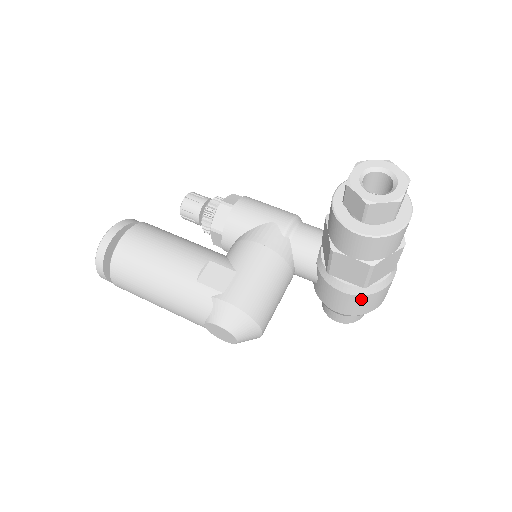
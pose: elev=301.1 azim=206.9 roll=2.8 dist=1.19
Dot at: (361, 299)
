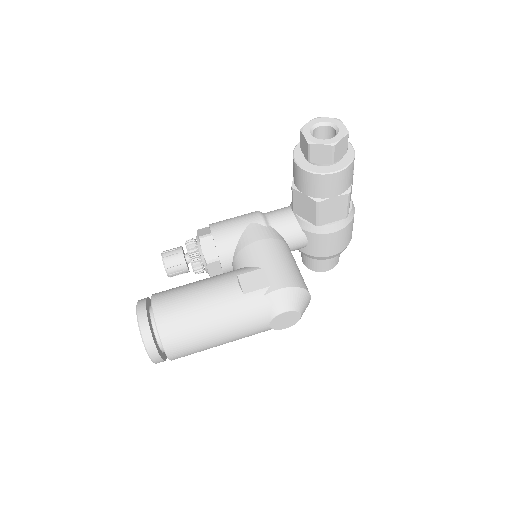
Dot at: (347, 229)
